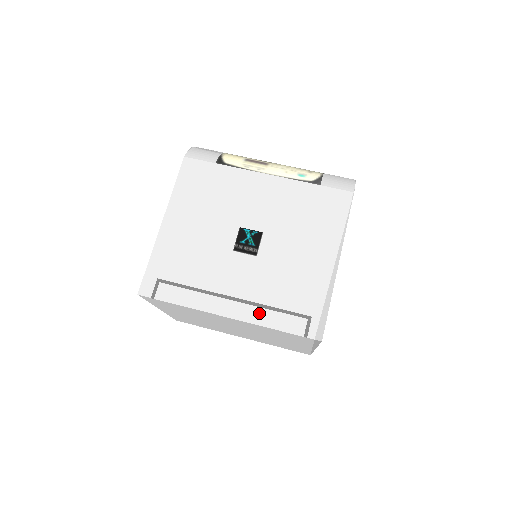
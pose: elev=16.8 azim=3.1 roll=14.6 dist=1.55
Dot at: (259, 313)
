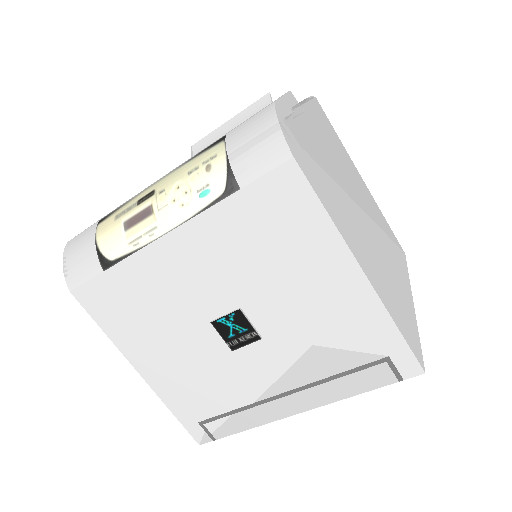
Dot at: (326, 390)
